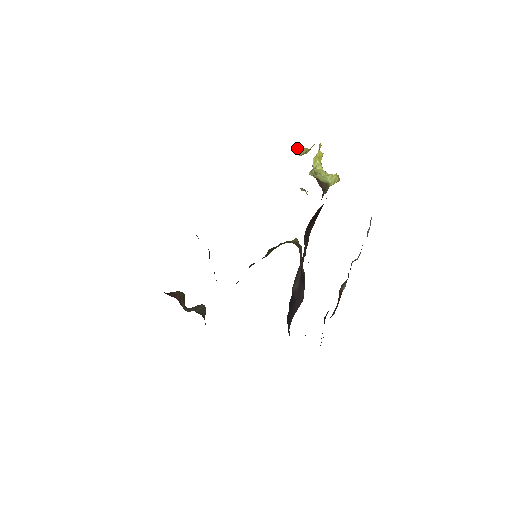
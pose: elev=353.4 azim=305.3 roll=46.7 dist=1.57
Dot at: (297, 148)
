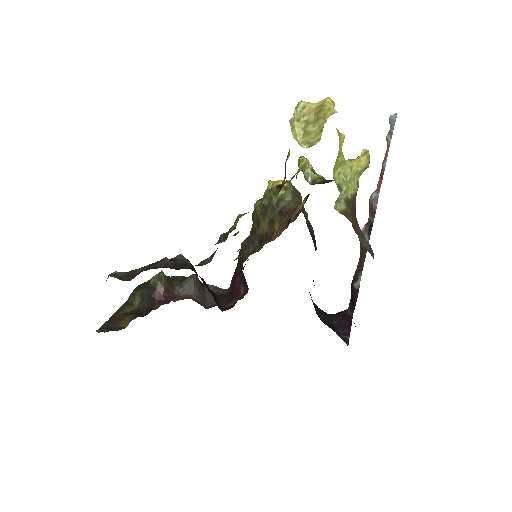
Dot at: (290, 122)
